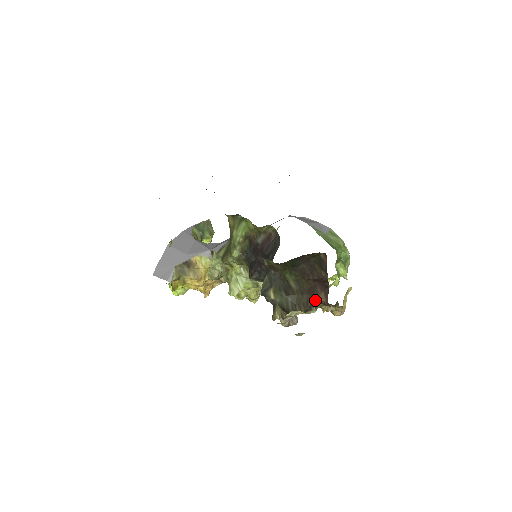
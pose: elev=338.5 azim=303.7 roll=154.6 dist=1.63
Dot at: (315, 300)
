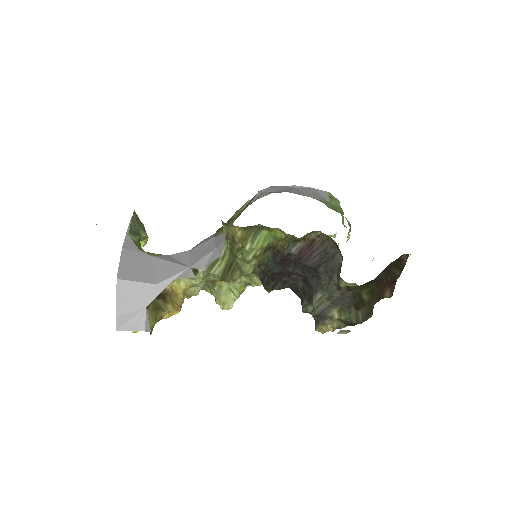
Dot at: (379, 300)
